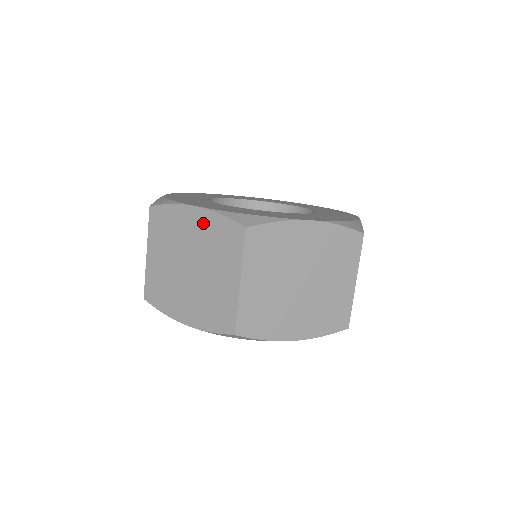
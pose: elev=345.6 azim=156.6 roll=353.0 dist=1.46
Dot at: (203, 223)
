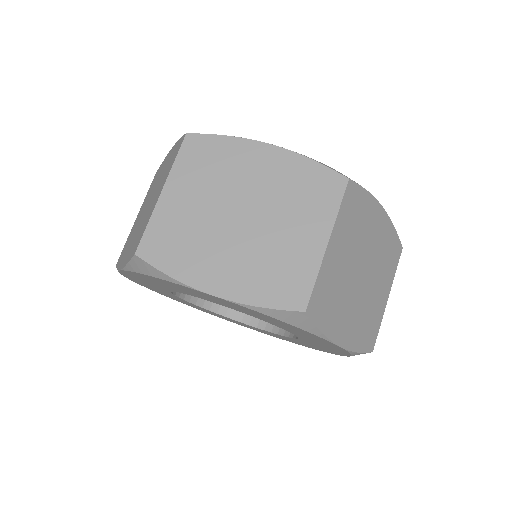
Dot at: (280, 165)
